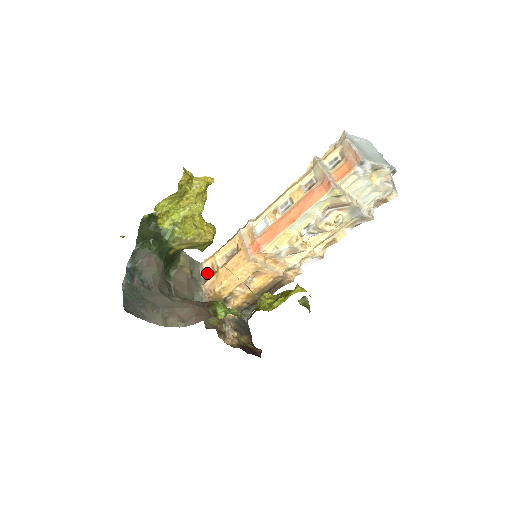
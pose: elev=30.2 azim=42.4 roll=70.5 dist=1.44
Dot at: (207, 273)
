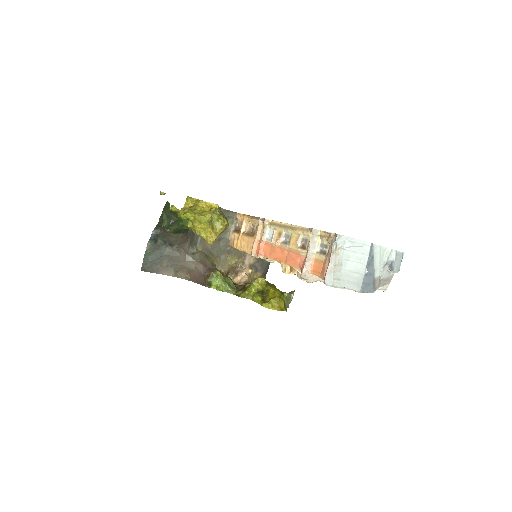
Dot at: (239, 222)
